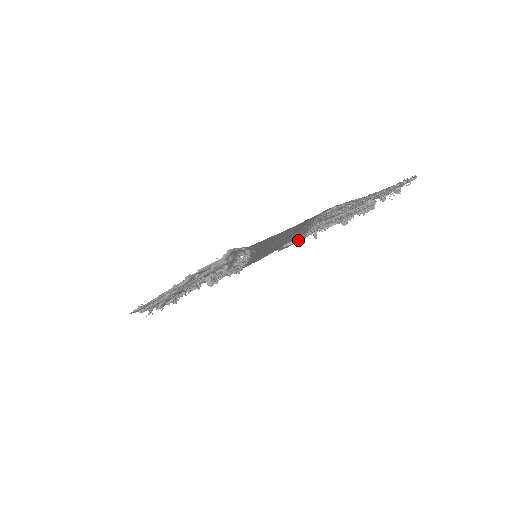
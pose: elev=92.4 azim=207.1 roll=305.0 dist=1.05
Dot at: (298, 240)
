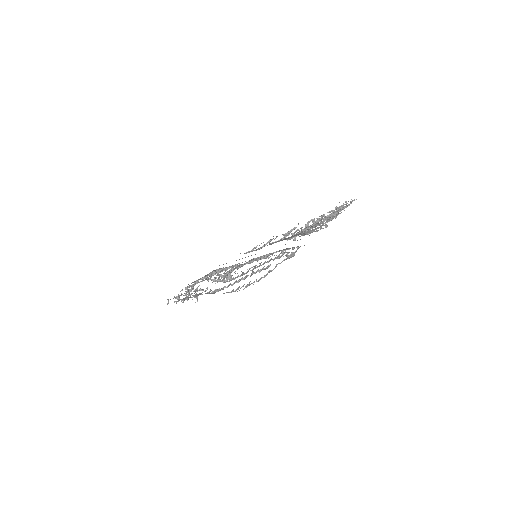
Dot at: occluded
